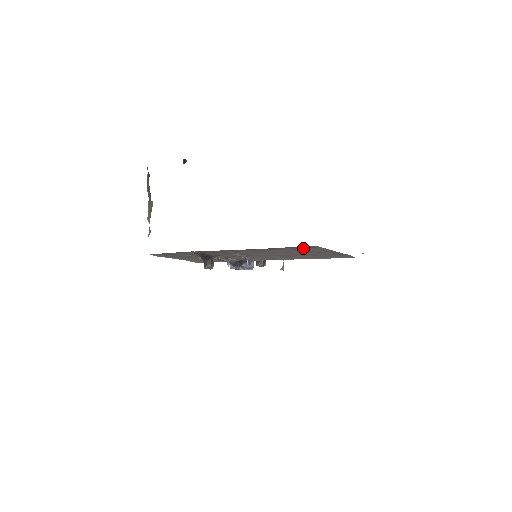
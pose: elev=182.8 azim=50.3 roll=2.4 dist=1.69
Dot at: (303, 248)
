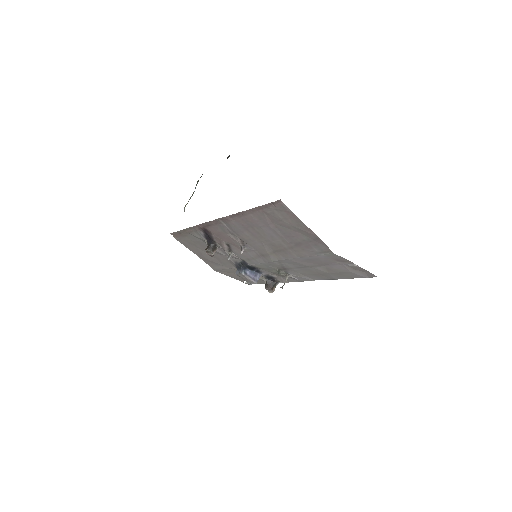
Dot at: (273, 210)
